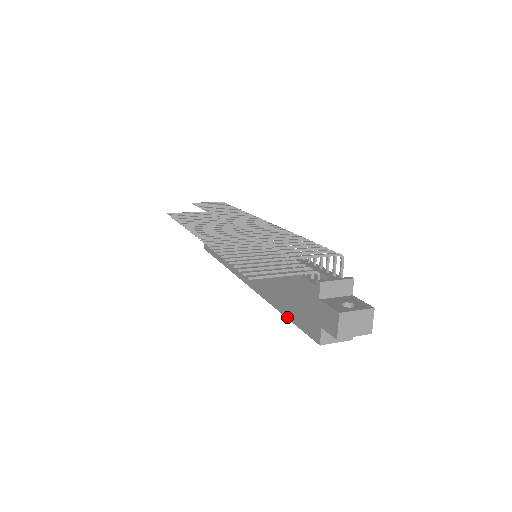
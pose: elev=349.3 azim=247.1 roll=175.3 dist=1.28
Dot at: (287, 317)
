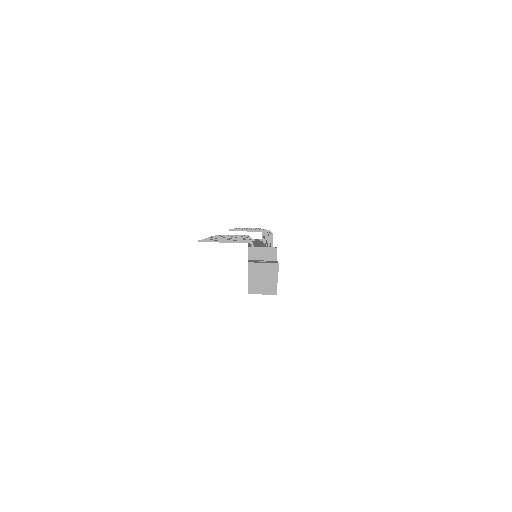
Dot at: occluded
